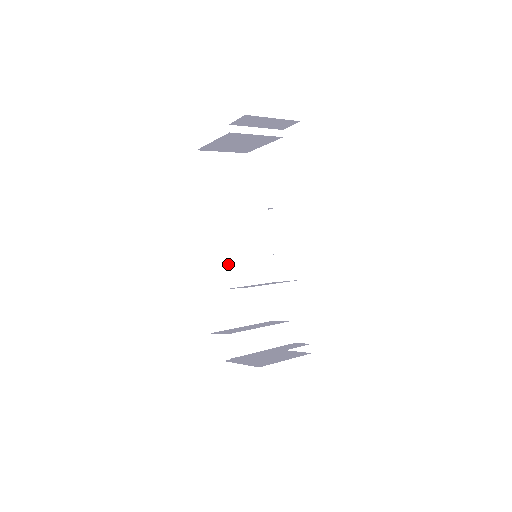
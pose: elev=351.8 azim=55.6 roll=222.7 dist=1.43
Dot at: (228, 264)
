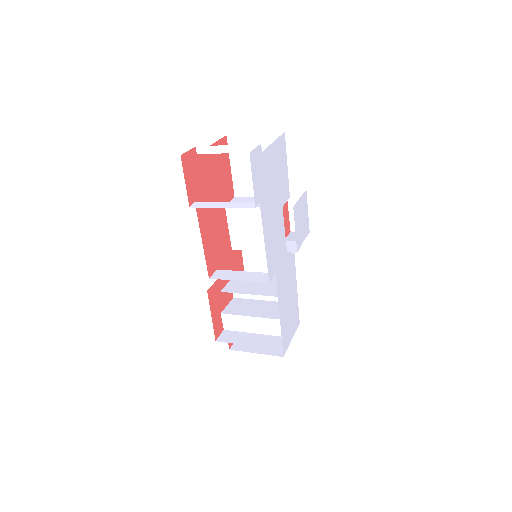
Dot at: occluded
